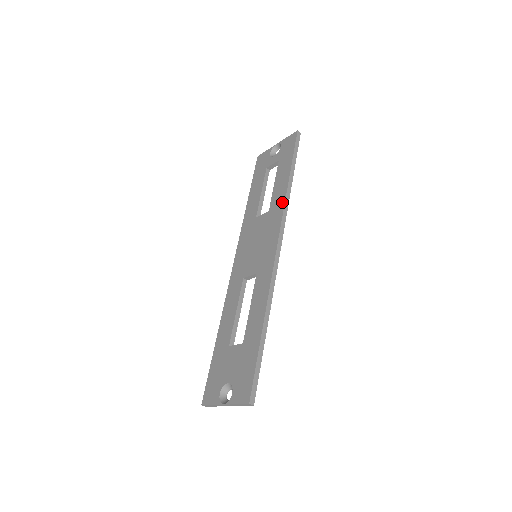
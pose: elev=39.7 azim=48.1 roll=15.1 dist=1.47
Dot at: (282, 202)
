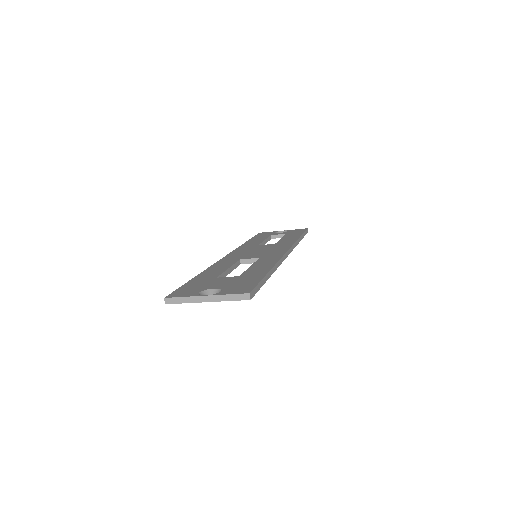
Dot at: (292, 241)
